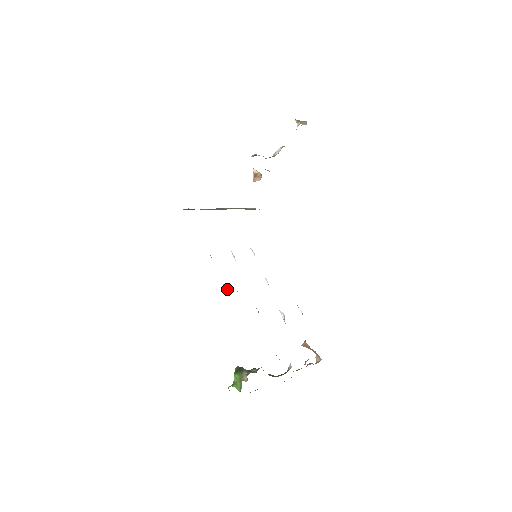
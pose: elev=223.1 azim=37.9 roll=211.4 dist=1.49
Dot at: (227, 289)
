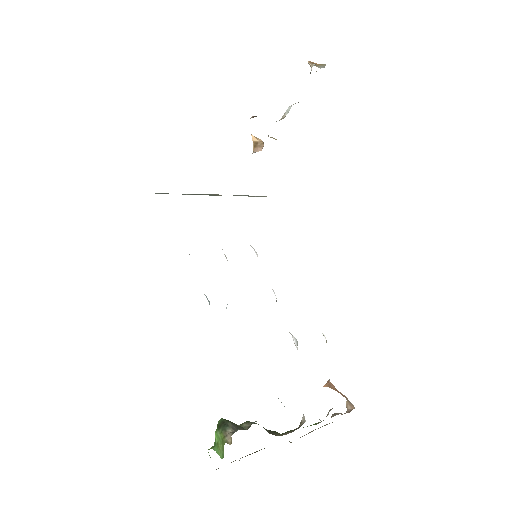
Dot at: (209, 302)
